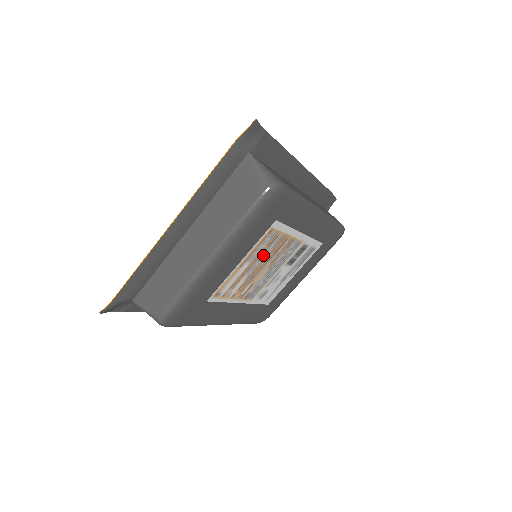
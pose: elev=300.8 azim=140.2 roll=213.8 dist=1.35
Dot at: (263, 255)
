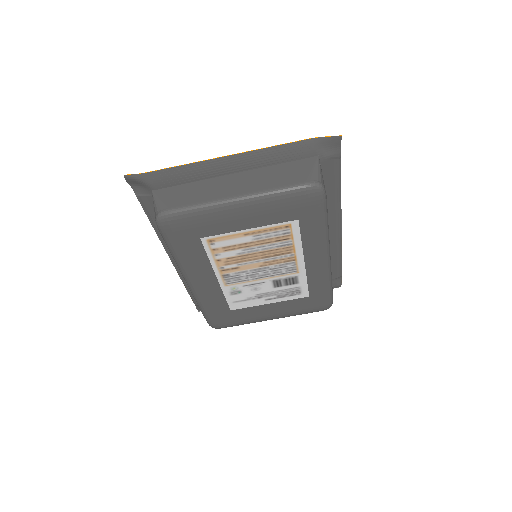
Dot at: (266, 245)
